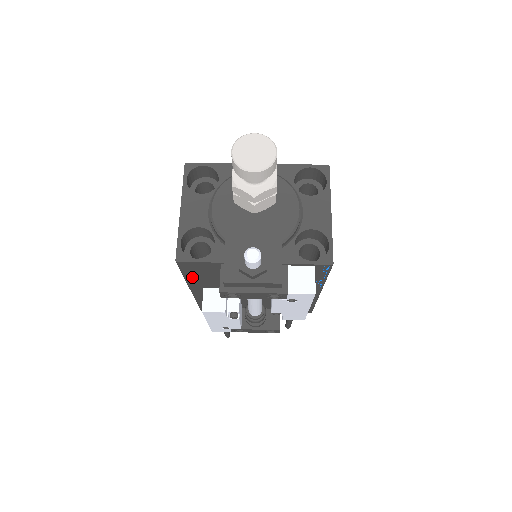
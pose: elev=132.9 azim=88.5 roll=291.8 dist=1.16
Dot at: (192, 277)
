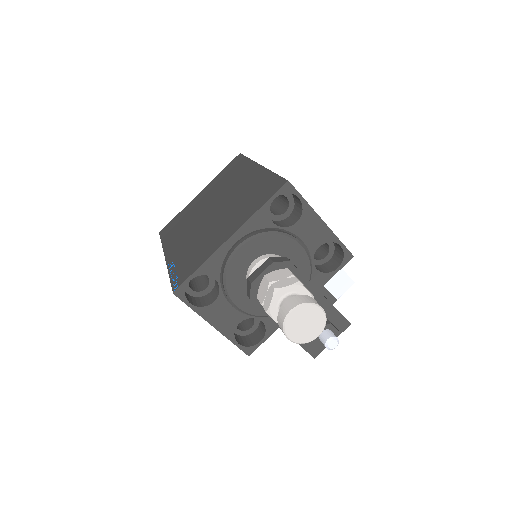
Dot at: occluded
